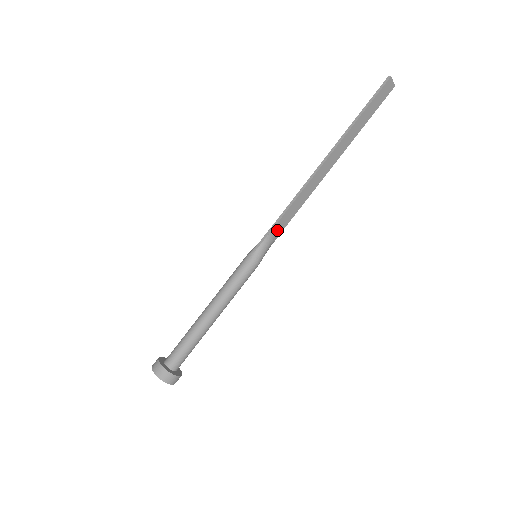
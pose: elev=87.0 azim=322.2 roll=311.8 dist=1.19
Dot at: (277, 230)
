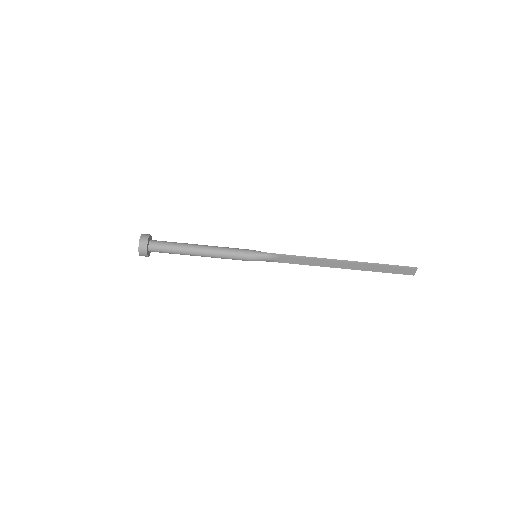
Dot at: (281, 259)
